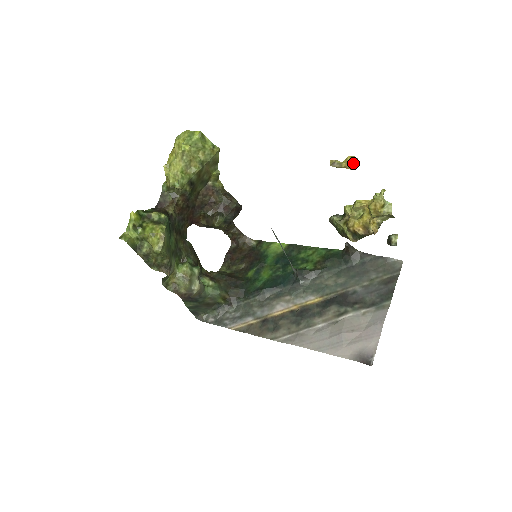
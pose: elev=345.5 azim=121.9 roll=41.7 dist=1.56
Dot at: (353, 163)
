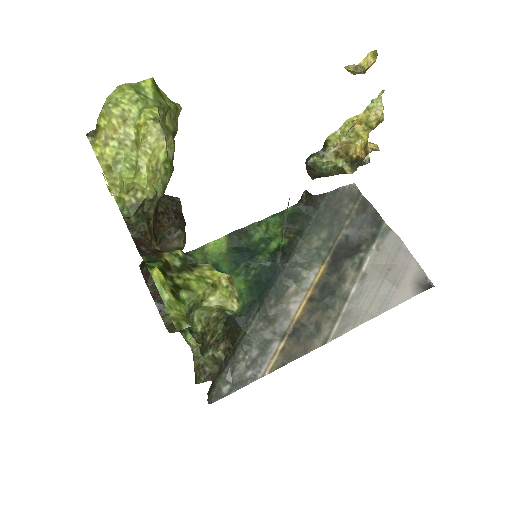
Dot at: (375, 60)
